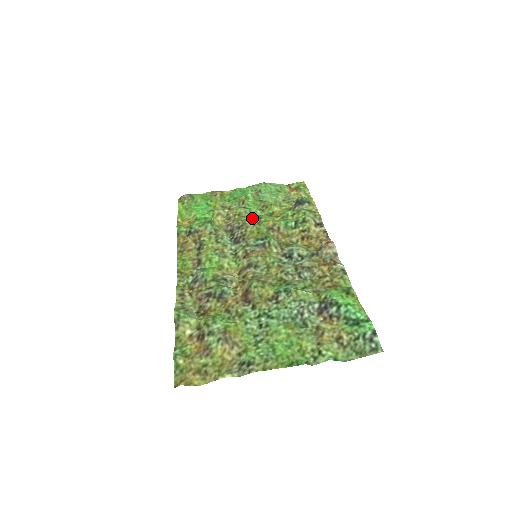
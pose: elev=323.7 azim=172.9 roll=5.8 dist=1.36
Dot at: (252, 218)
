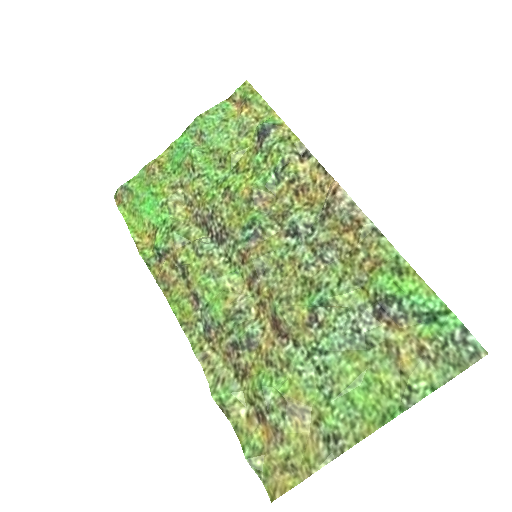
Dot at: (218, 193)
